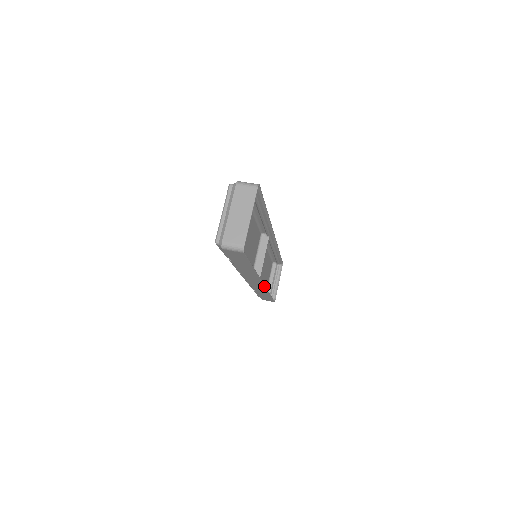
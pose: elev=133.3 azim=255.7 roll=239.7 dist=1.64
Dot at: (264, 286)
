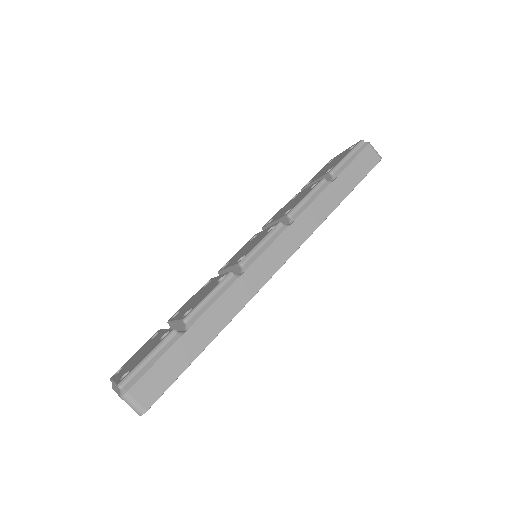
Dot at: occluded
